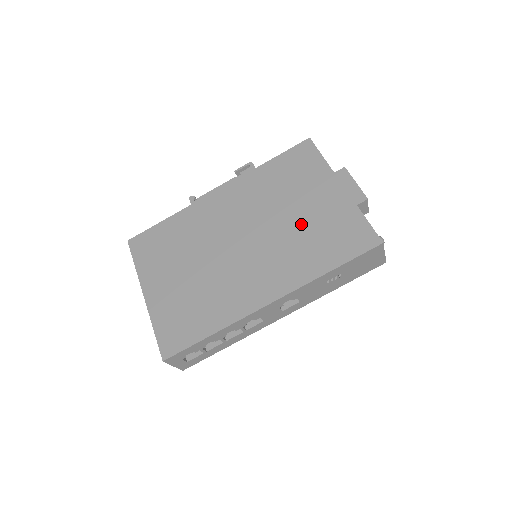
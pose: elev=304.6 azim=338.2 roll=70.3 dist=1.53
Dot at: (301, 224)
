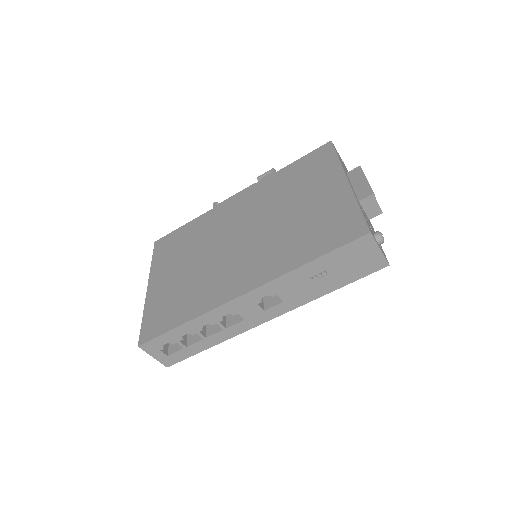
Dot at: (296, 219)
